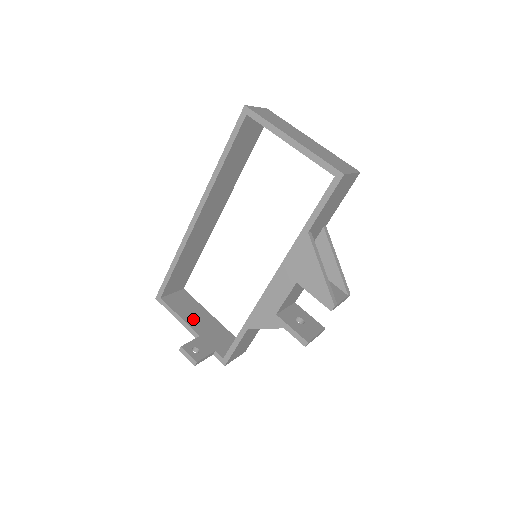
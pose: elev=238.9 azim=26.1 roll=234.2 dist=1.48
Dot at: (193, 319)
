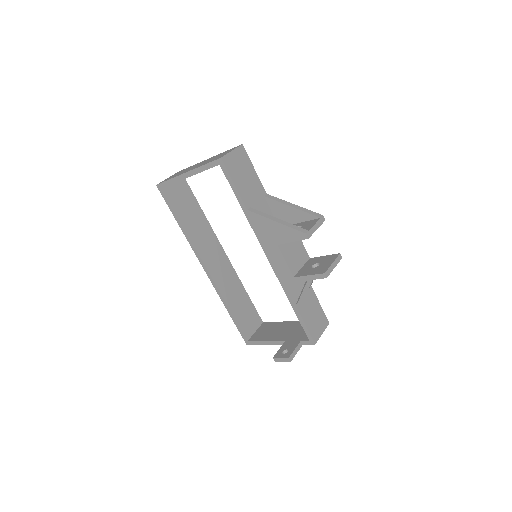
Dot at: (276, 335)
